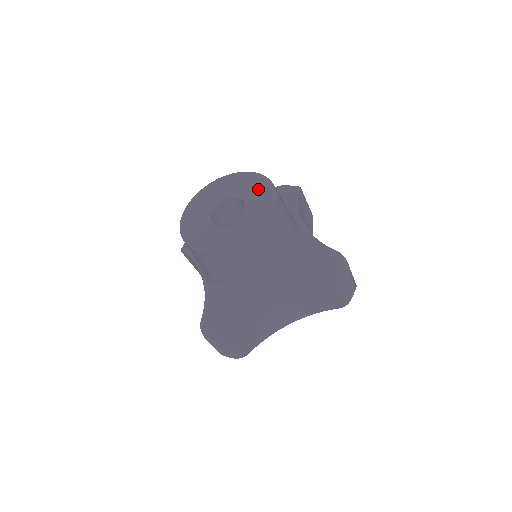
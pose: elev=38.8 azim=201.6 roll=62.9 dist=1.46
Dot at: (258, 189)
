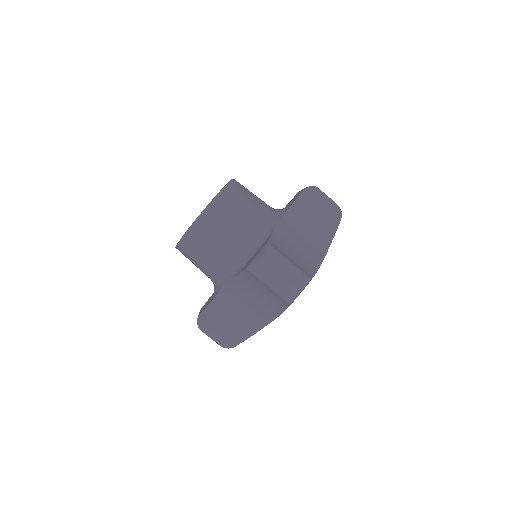
Dot at: occluded
